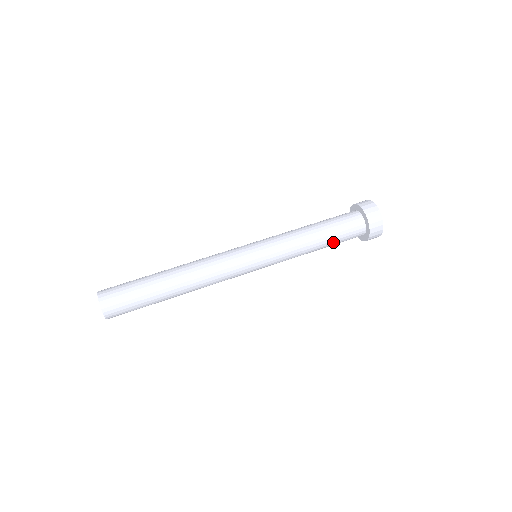
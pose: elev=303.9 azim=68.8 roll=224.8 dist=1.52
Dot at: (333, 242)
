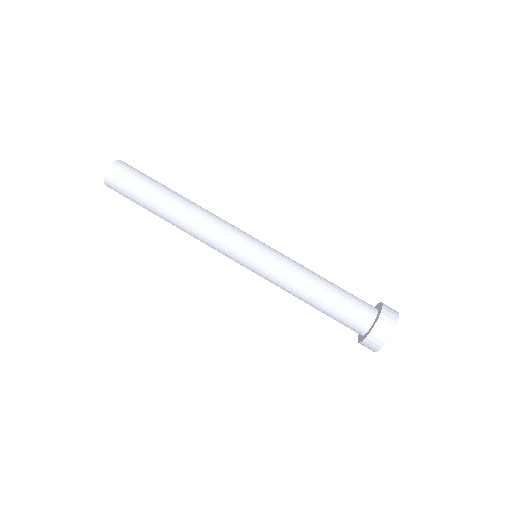
Dot at: occluded
